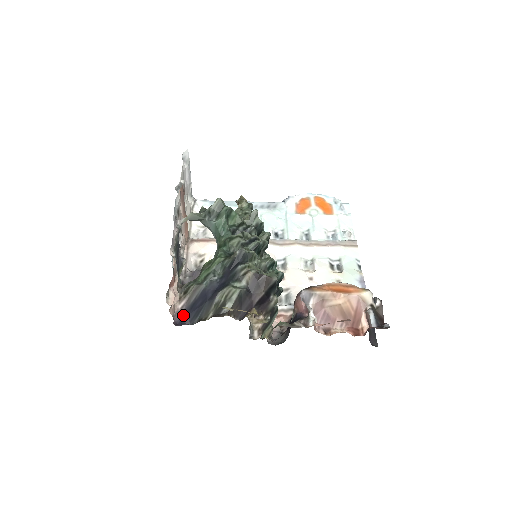
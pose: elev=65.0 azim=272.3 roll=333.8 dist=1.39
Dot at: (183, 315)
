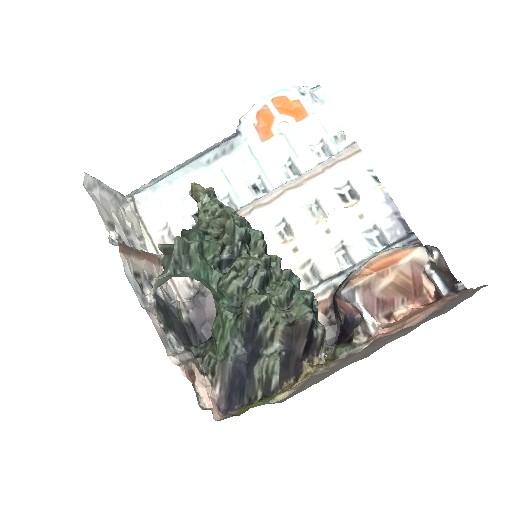
Dot at: (227, 399)
